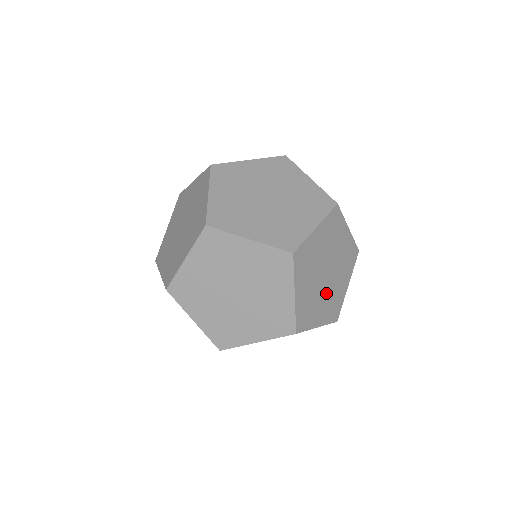
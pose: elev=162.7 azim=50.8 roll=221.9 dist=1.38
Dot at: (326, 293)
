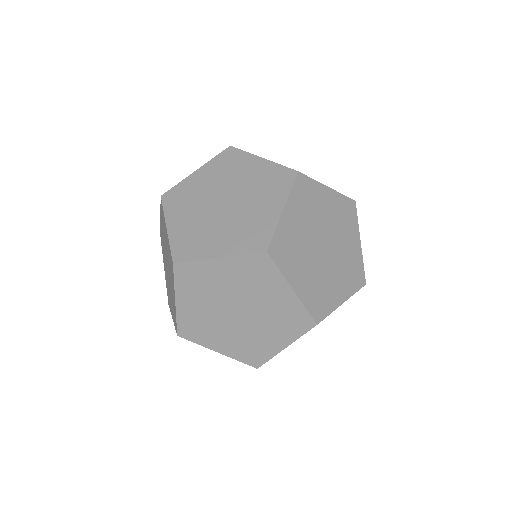
Dot at: occluded
